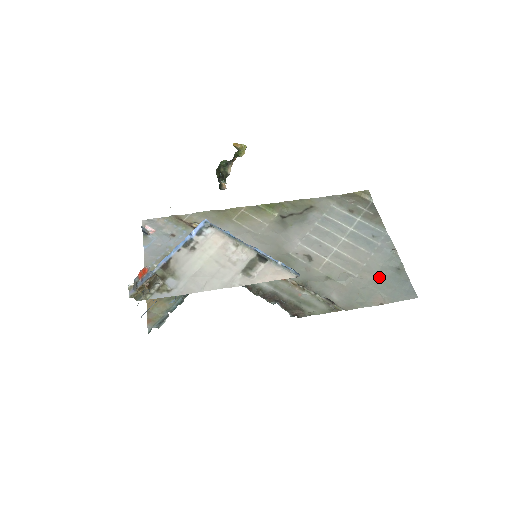
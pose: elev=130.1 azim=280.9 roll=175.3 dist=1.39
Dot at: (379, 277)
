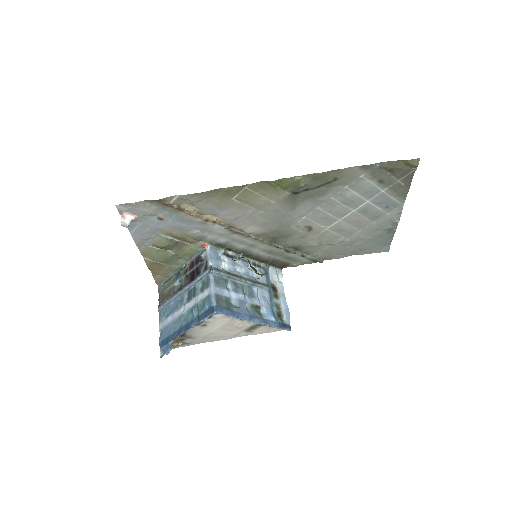
Dot at: (367, 240)
